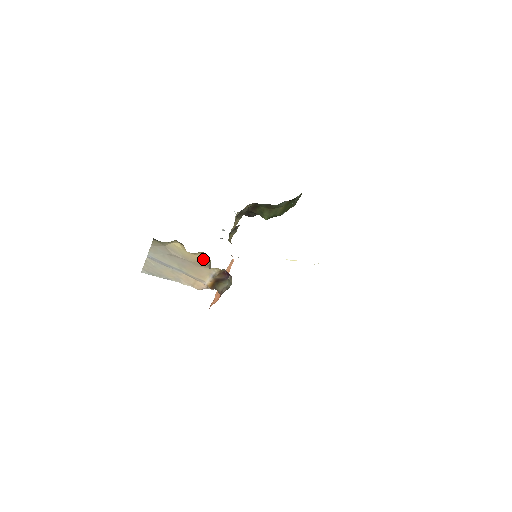
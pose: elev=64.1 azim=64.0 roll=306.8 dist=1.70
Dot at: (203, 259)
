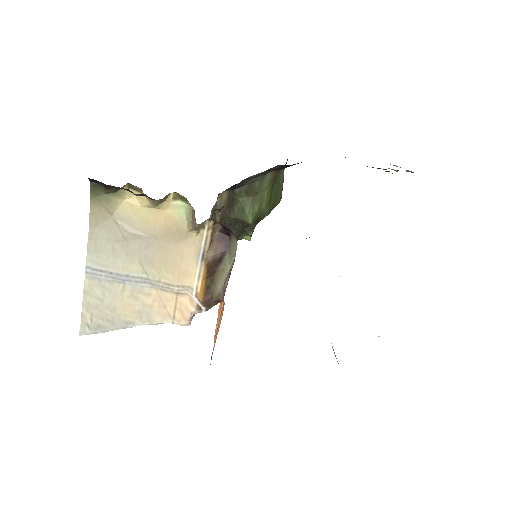
Dot at: (179, 215)
